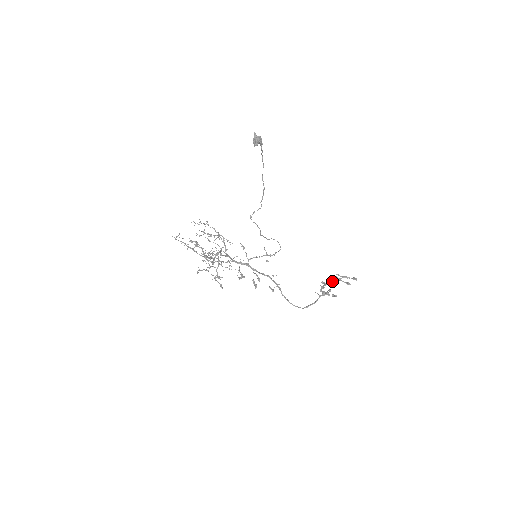
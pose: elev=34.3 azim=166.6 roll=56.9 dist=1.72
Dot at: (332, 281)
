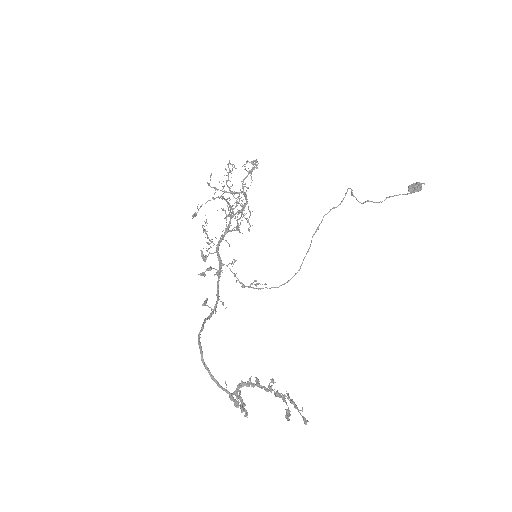
Dot at: (272, 389)
